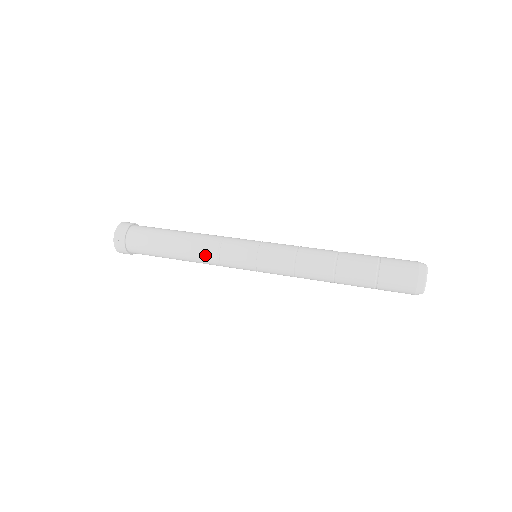
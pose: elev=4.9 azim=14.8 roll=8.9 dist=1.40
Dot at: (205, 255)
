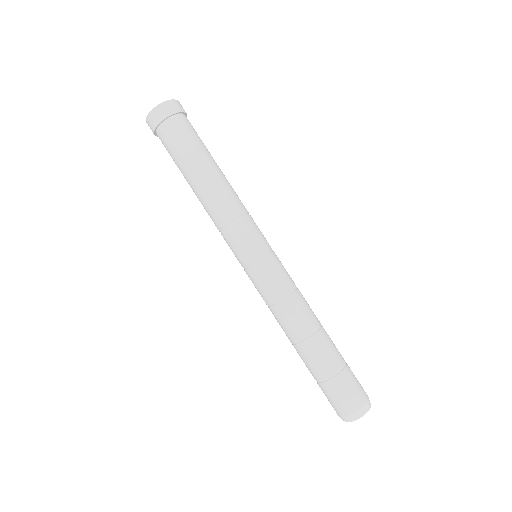
Dot at: occluded
